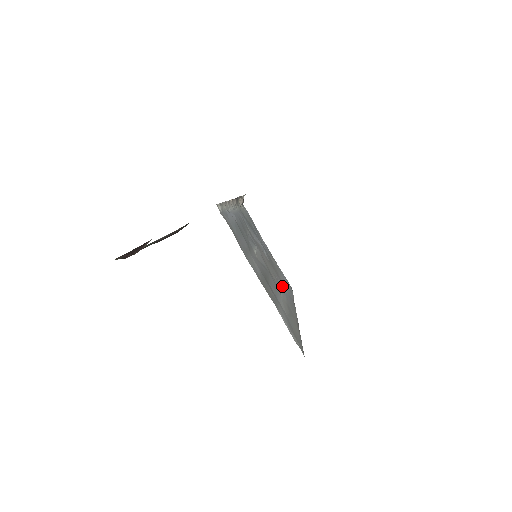
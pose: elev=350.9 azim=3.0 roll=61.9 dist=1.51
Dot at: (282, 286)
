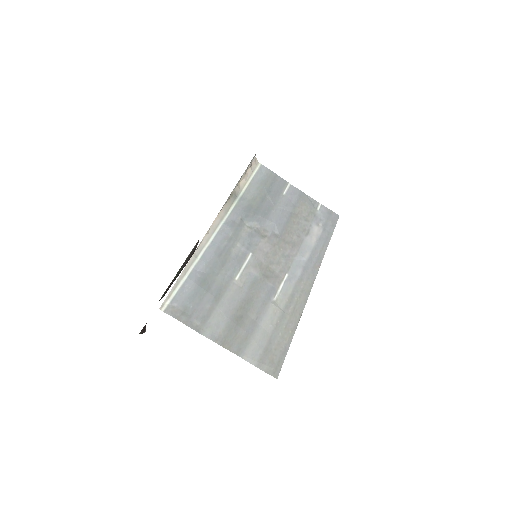
Dot at: (298, 259)
